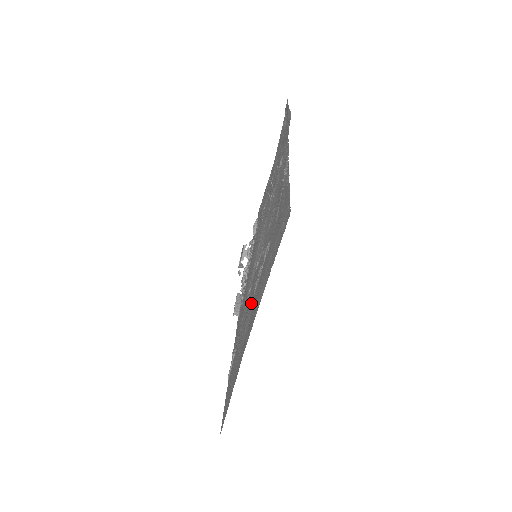
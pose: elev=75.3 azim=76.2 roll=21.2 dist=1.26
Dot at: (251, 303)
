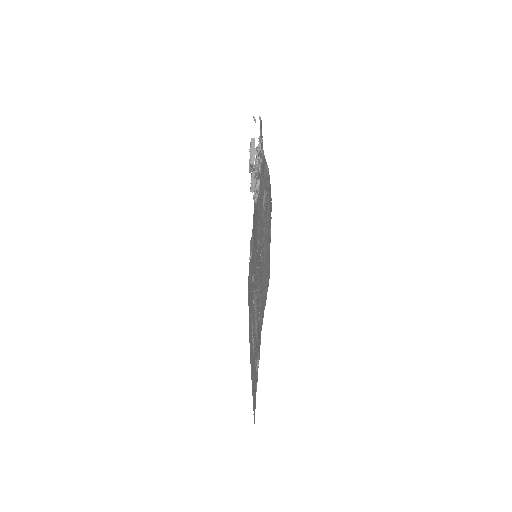
Dot at: (251, 317)
